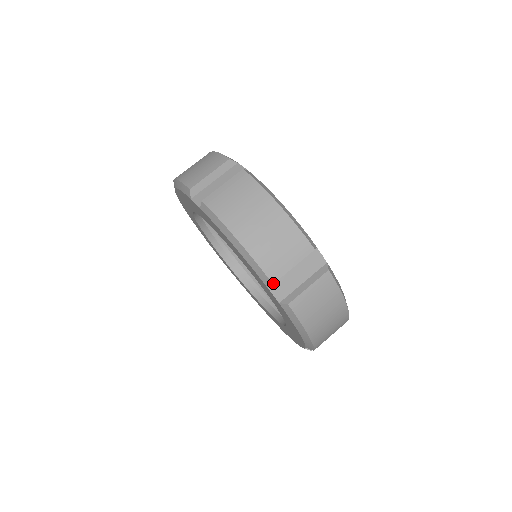
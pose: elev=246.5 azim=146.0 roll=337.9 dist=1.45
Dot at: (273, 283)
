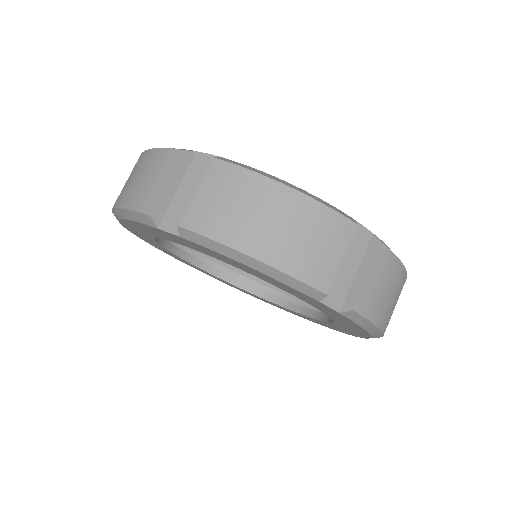
Dot at: occluded
